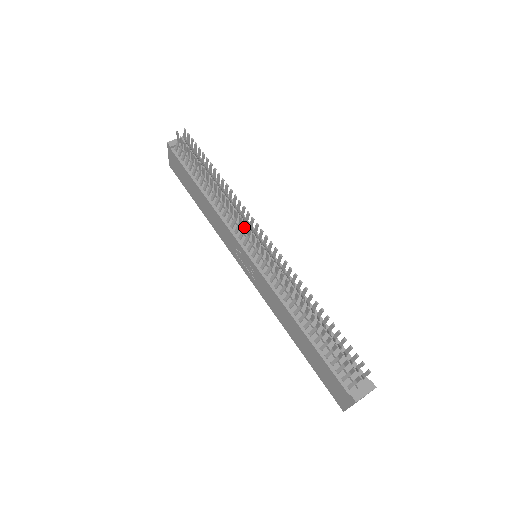
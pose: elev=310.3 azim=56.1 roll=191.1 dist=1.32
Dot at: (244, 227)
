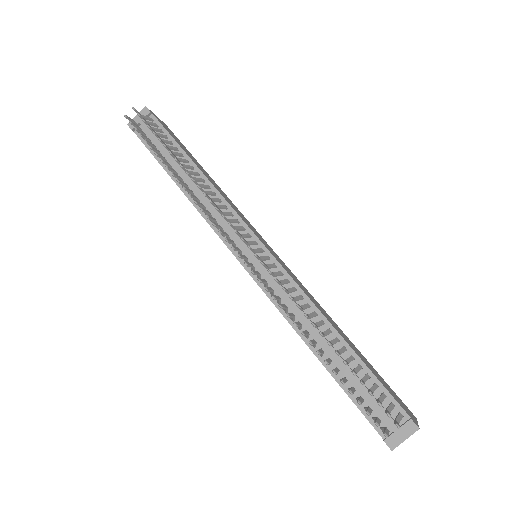
Dot at: (223, 235)
